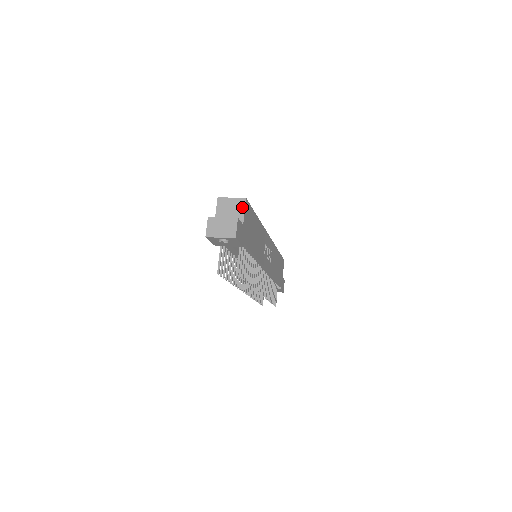
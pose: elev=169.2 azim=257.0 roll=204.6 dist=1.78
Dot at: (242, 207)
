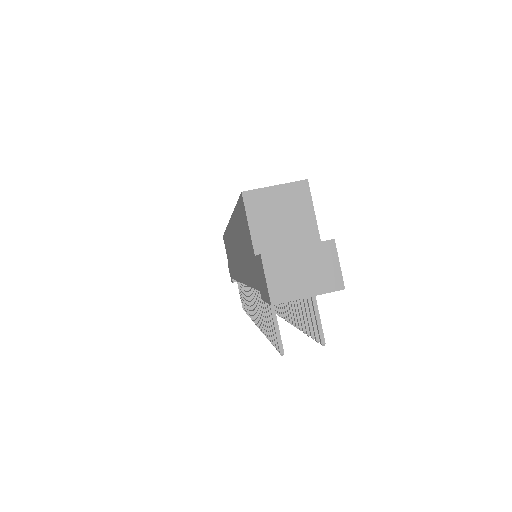
Dot at: (306, 202)
